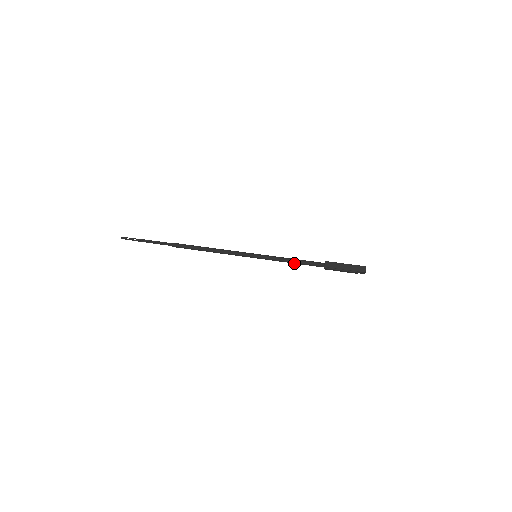
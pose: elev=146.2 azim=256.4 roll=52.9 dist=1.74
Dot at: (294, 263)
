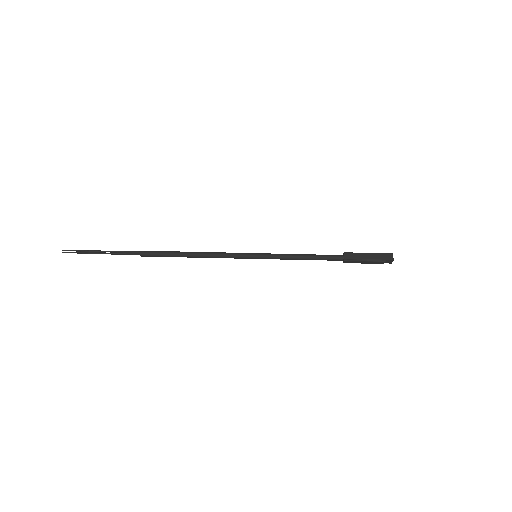
Dot at: (306, 259)
